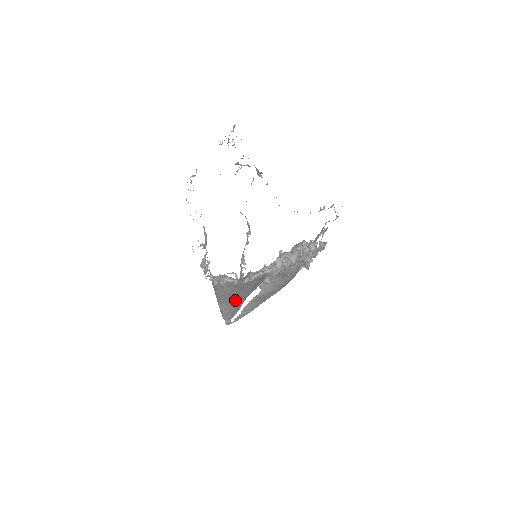
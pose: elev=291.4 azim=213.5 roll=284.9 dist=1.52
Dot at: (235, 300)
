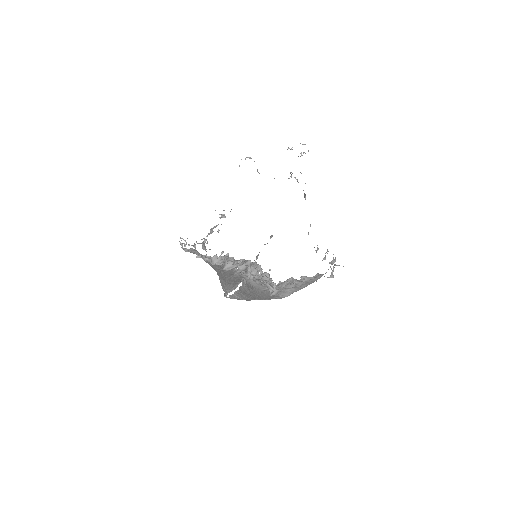
Dot at: occluded
